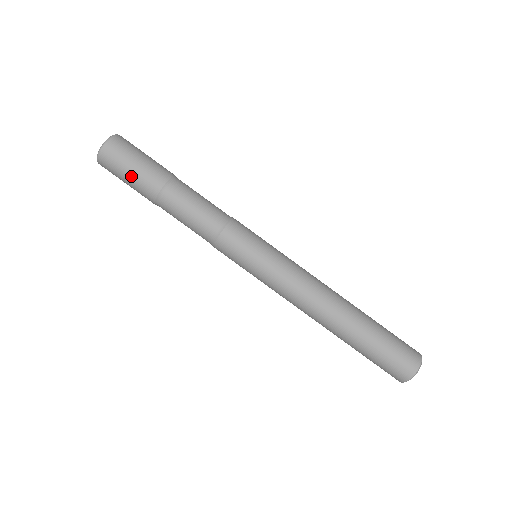
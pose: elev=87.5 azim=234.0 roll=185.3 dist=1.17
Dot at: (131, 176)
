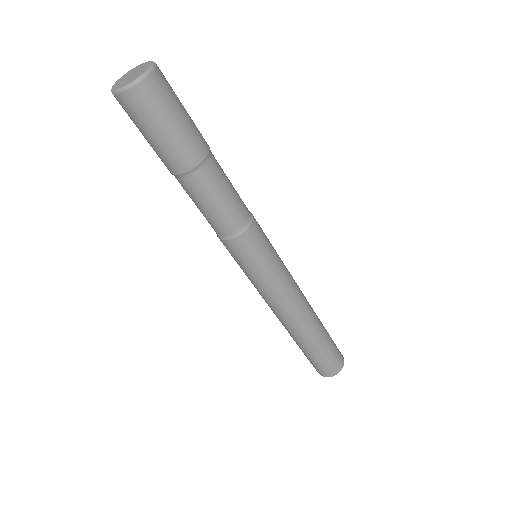
Dot at: (148, 141)
